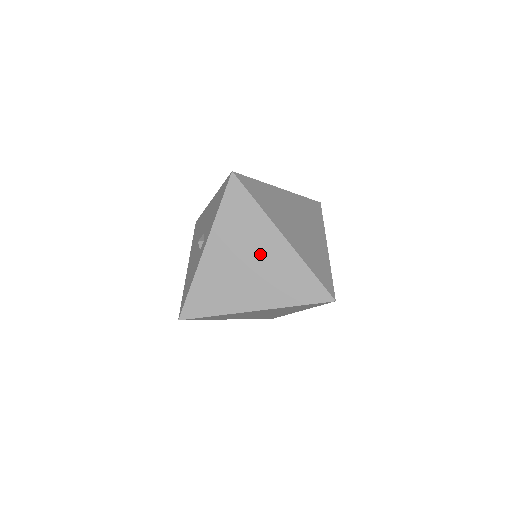
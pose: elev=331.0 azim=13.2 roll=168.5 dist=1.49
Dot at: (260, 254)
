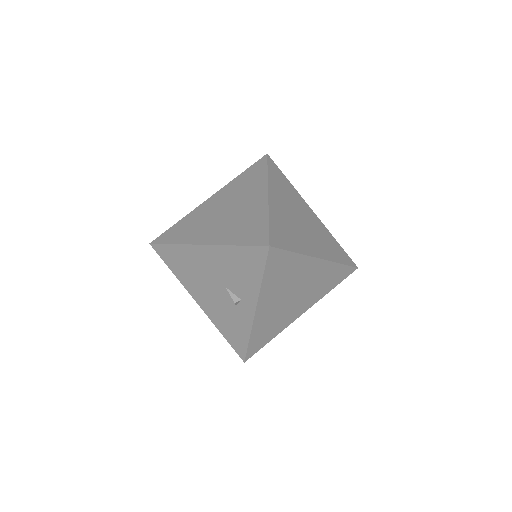
Dot at: (302, 282)
